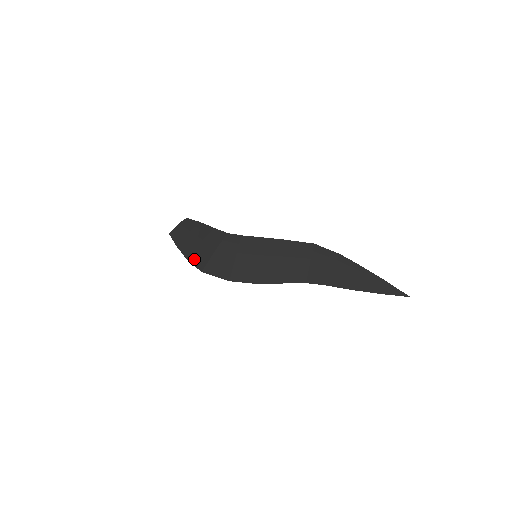
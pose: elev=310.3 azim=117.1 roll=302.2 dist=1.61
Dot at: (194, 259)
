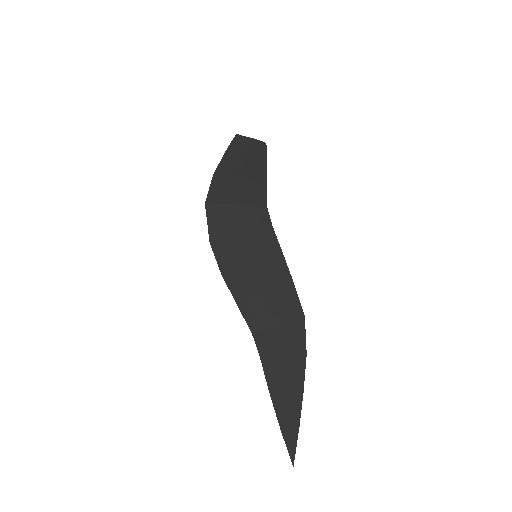
Dot at: (217, 185)
